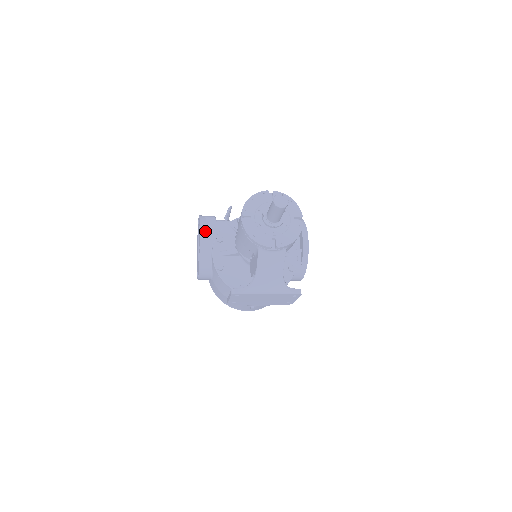
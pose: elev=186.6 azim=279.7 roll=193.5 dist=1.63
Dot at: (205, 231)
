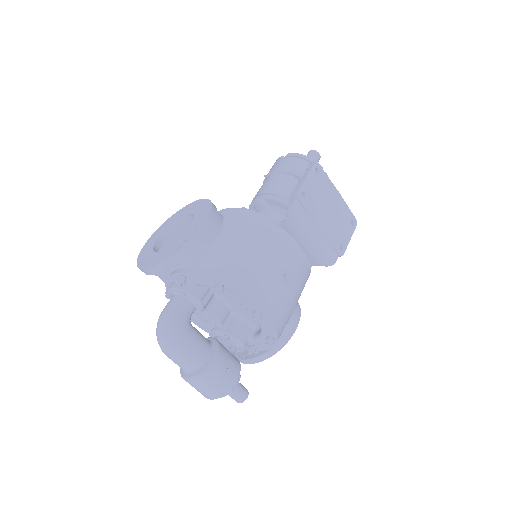
Dot at: occluded
